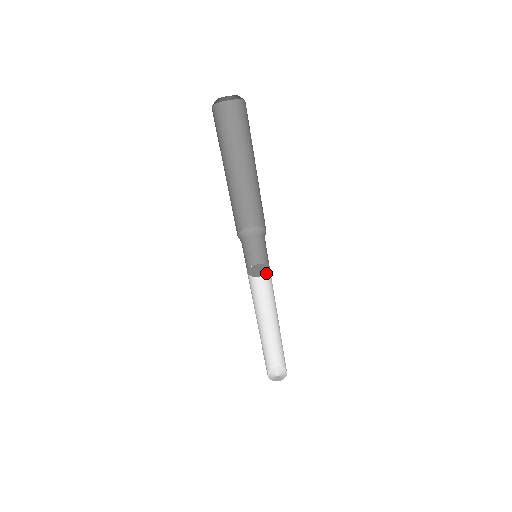
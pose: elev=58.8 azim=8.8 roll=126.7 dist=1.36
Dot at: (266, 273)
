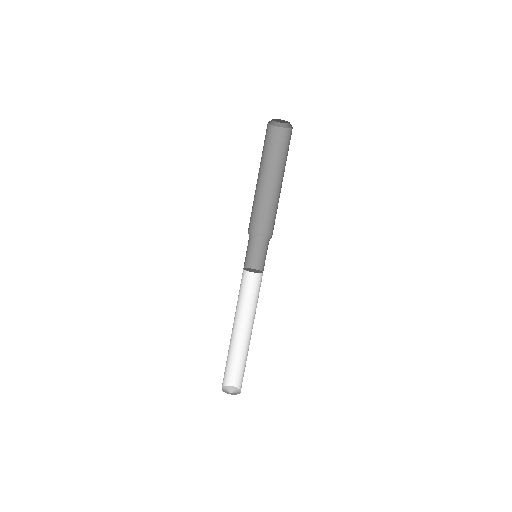
Dot at: (256, 272)
